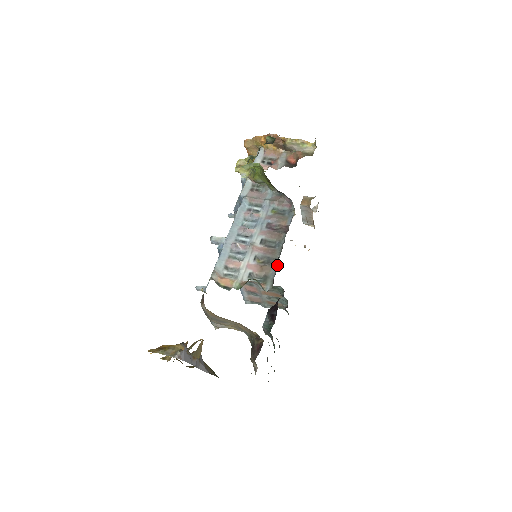
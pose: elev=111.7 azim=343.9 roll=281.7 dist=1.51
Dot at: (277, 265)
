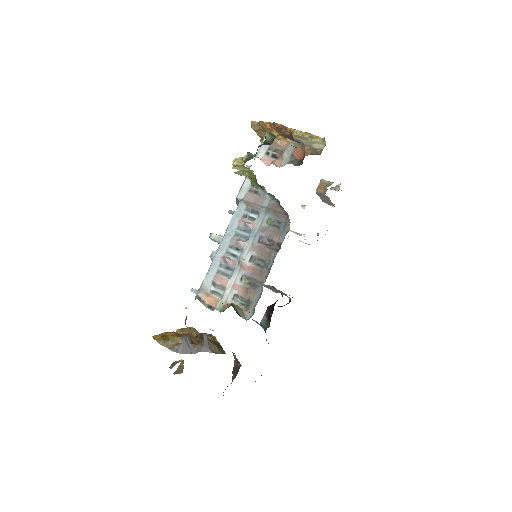
Dot at: (262, 291)
